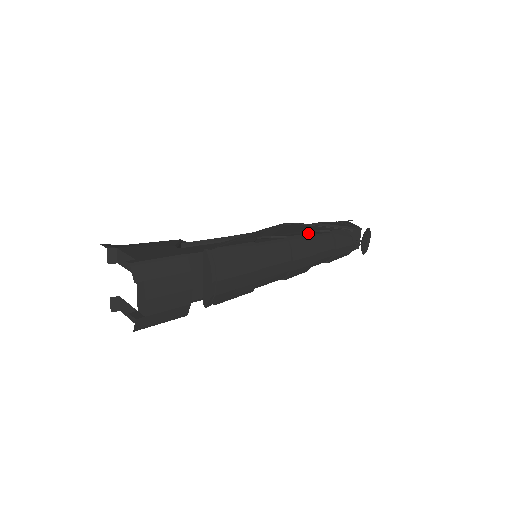
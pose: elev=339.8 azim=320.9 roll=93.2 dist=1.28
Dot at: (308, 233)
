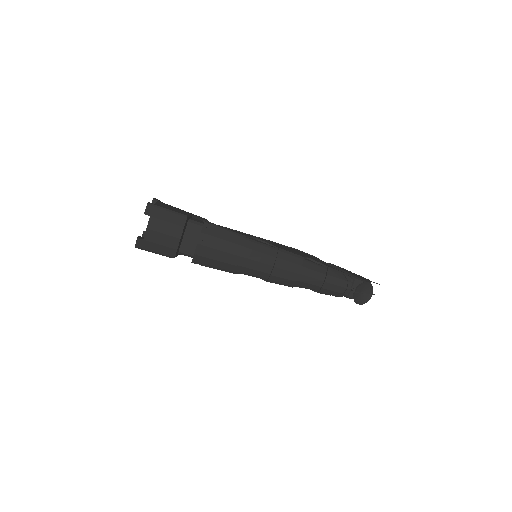
Dot at: (301, 256)
